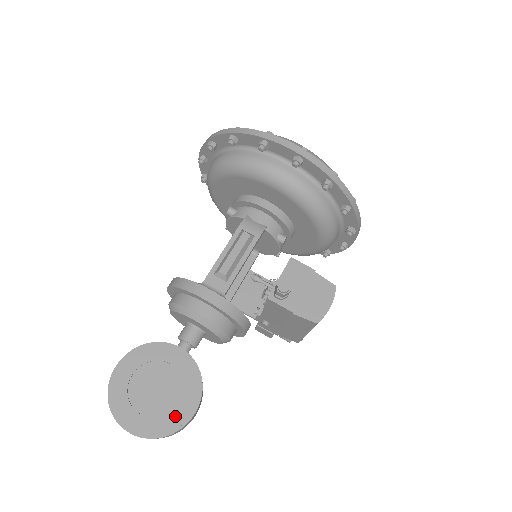
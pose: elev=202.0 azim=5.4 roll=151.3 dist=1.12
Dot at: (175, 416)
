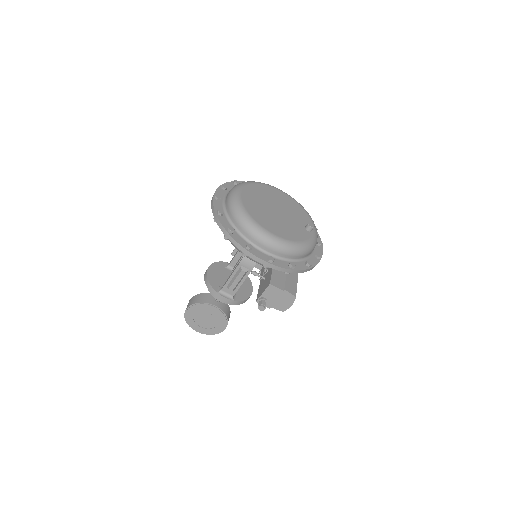
Dot at: (216, 329)
